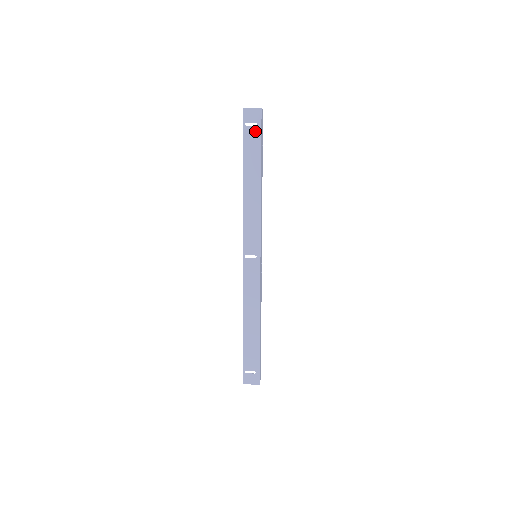
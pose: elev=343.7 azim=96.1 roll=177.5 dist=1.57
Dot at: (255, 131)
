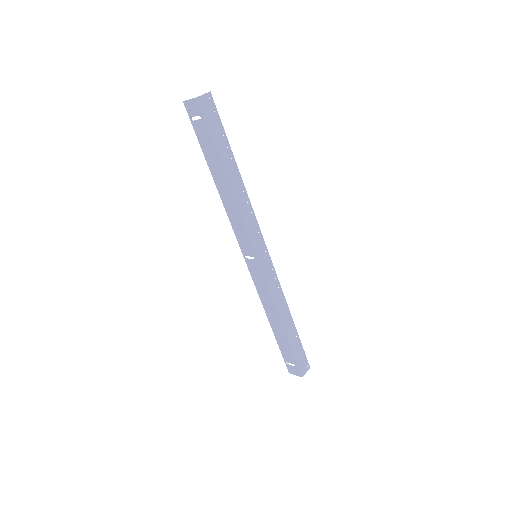
Dot at: (202, 125)
